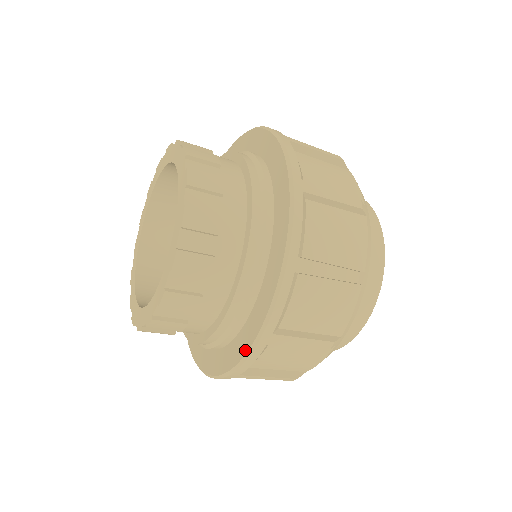
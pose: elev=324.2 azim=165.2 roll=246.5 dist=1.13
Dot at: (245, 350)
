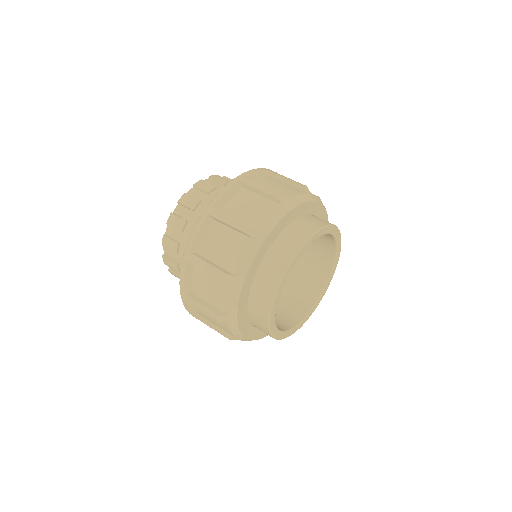
Dot at: occluded
